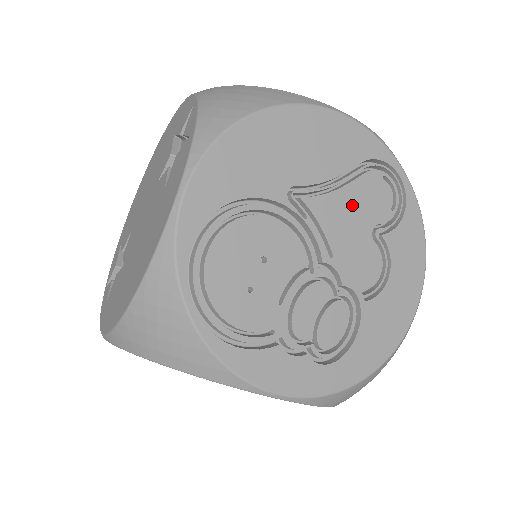
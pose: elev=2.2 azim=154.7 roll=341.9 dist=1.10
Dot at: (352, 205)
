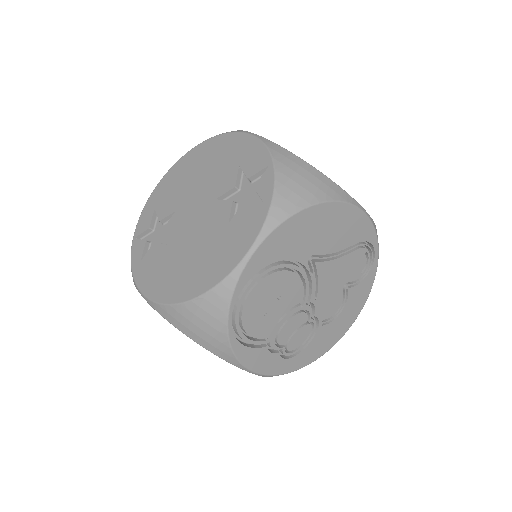
Dot at: (341, 269)
